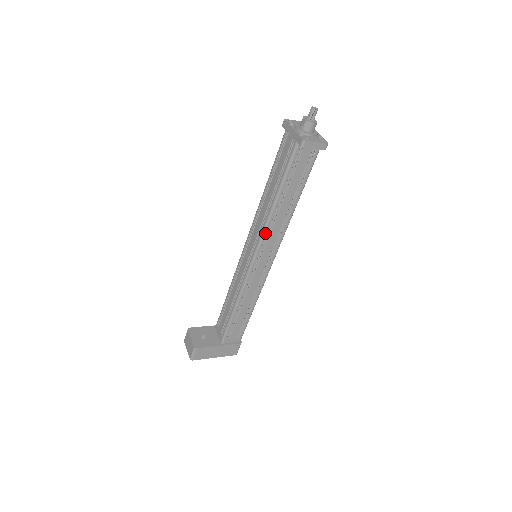
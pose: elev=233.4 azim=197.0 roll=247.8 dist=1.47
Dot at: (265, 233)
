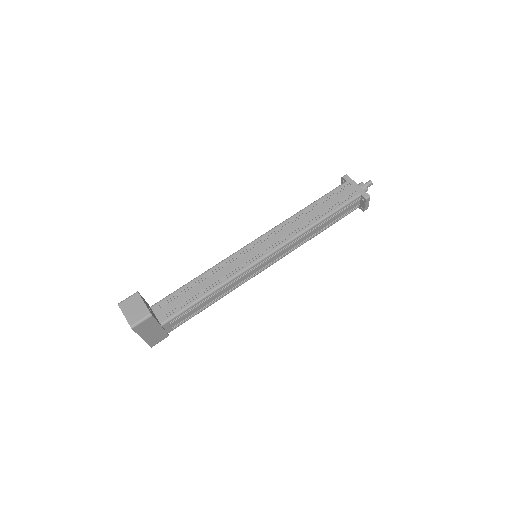
Dot at: (292, 241)
